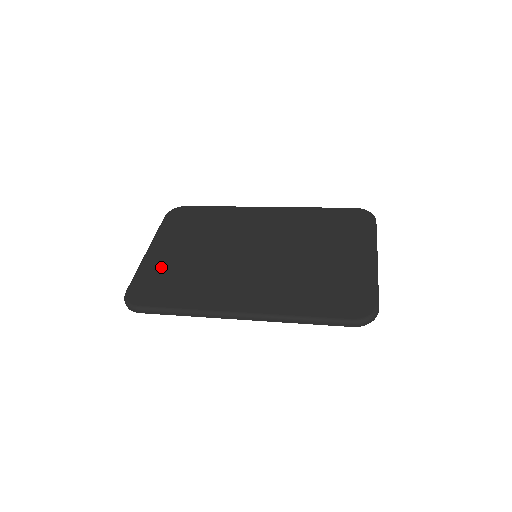
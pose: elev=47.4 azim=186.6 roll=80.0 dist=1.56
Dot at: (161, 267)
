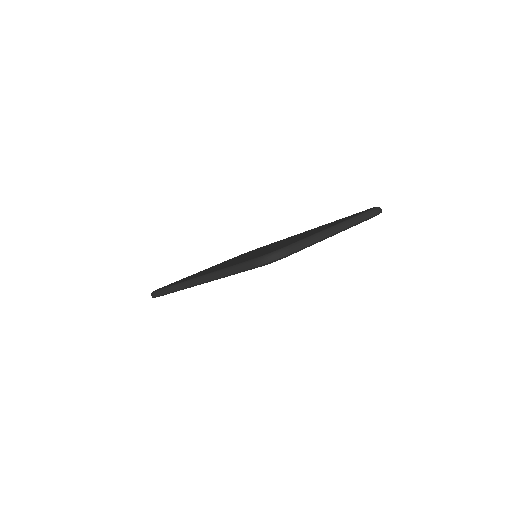
Dot at: occluded
